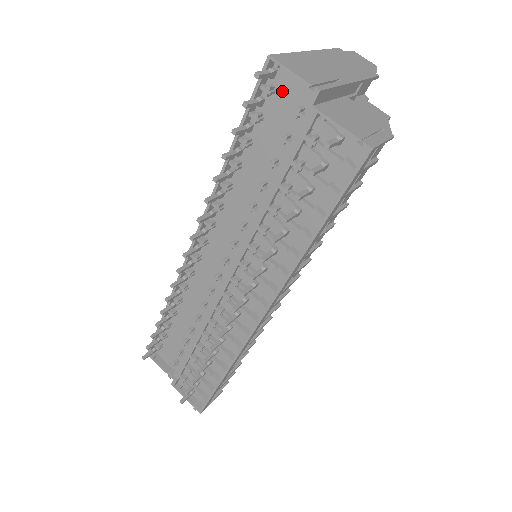
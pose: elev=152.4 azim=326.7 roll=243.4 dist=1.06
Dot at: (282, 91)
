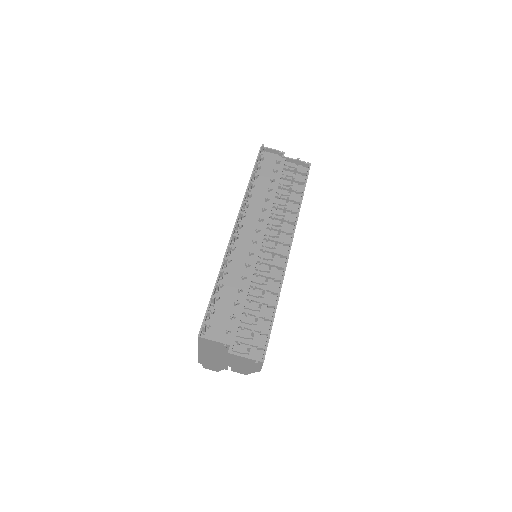
Dot at: (267, 159)
